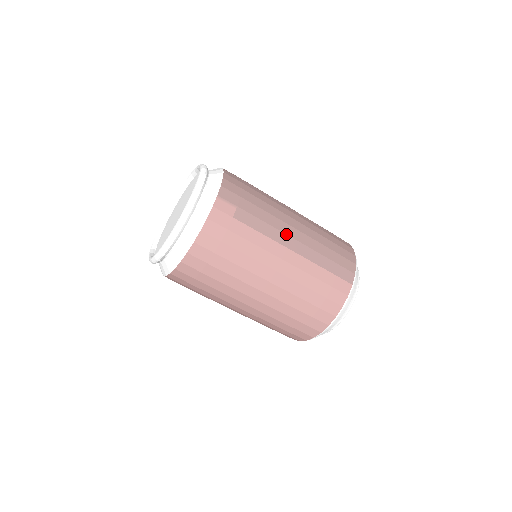
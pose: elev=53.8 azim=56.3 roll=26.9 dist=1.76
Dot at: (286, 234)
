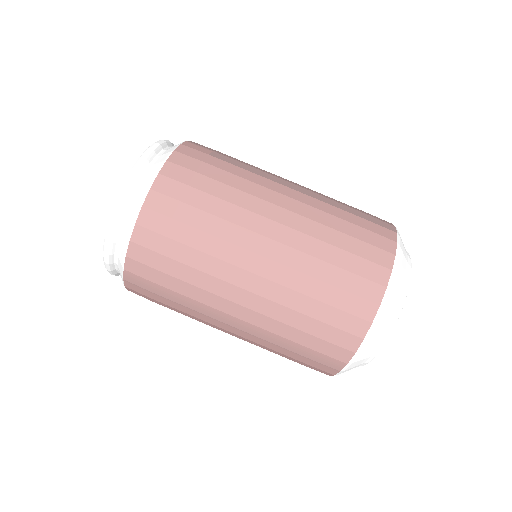
Dot at: (283, 180)
